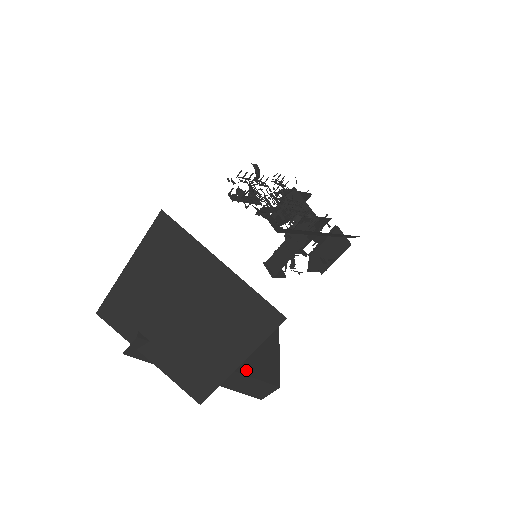
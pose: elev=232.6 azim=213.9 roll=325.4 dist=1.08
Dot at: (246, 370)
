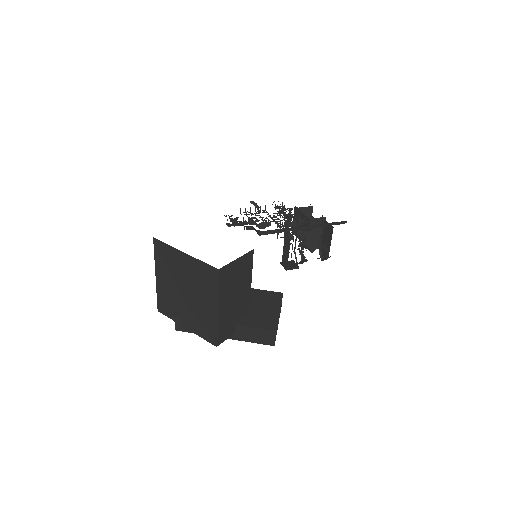
Dot at: (249, 324)
